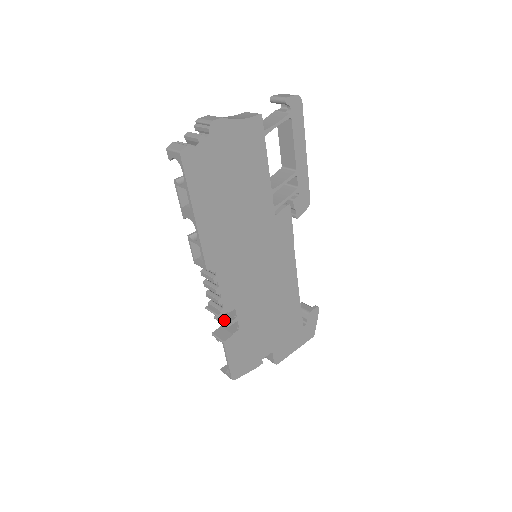
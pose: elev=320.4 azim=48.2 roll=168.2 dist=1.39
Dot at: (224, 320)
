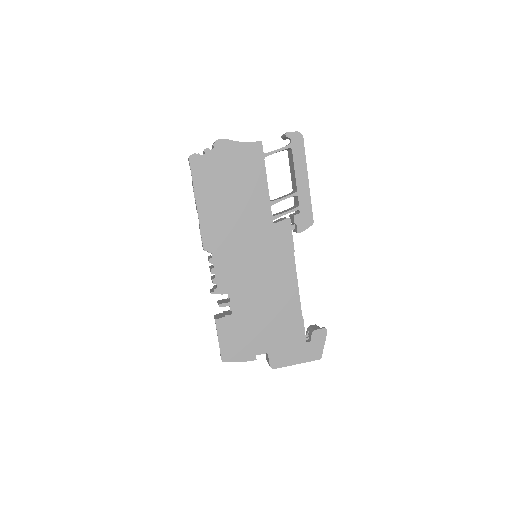
Dot at: (220, 302)
